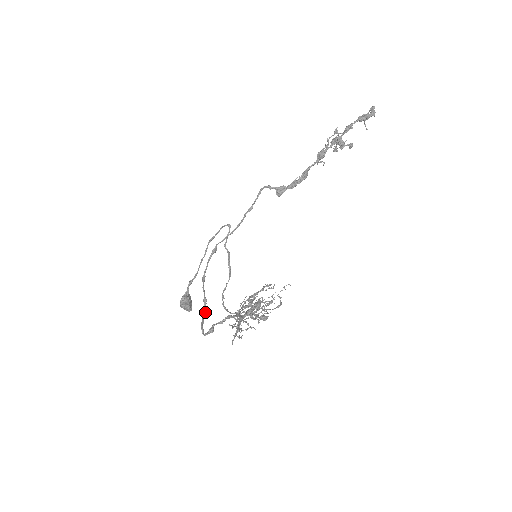
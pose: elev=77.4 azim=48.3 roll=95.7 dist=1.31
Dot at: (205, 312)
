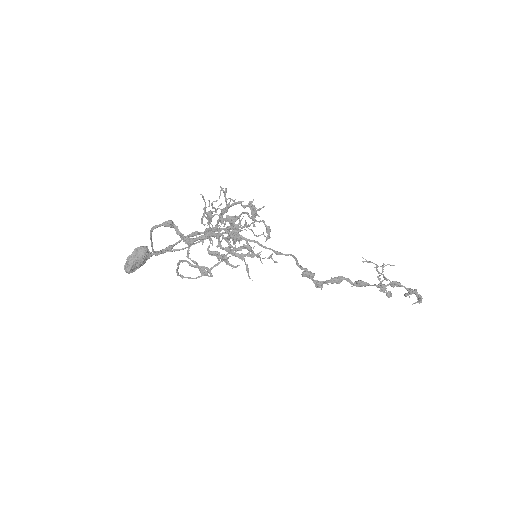
Dot at: (157, 252)
